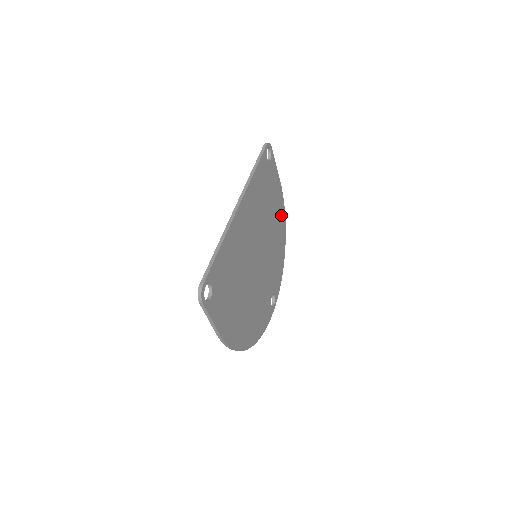
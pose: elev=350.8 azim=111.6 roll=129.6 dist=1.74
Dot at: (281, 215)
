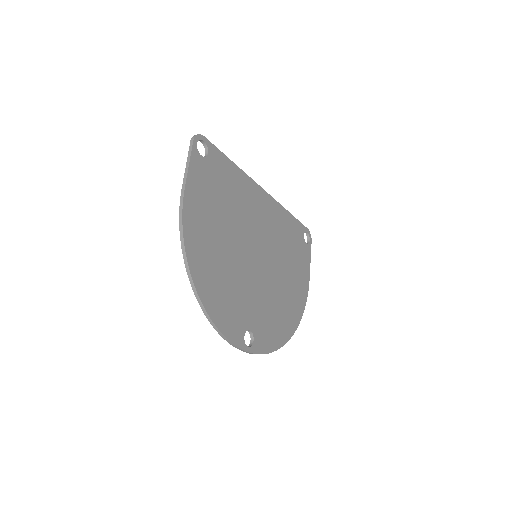
Dot at: (298, 303)
